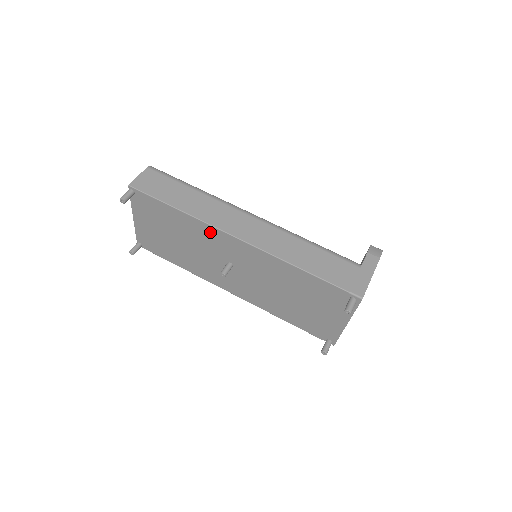
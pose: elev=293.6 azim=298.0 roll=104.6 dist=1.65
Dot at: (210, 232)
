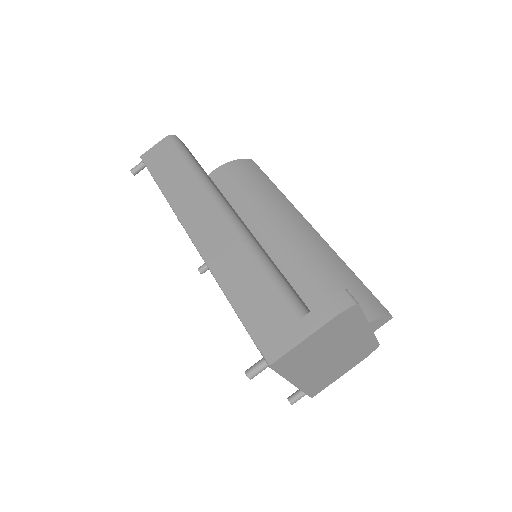
Dot at: occluded
